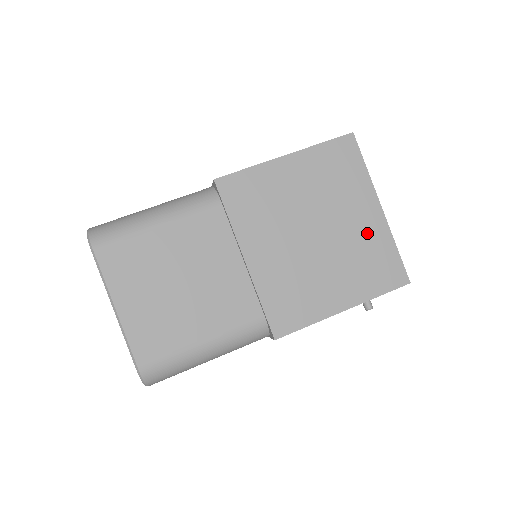
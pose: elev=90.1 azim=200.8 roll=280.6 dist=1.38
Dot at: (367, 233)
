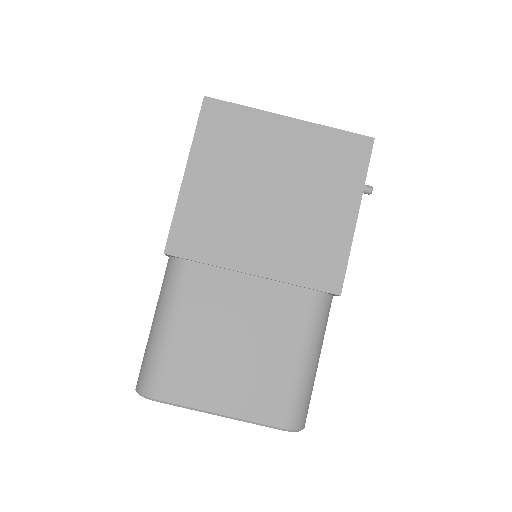
Dot at: (303, 147)
